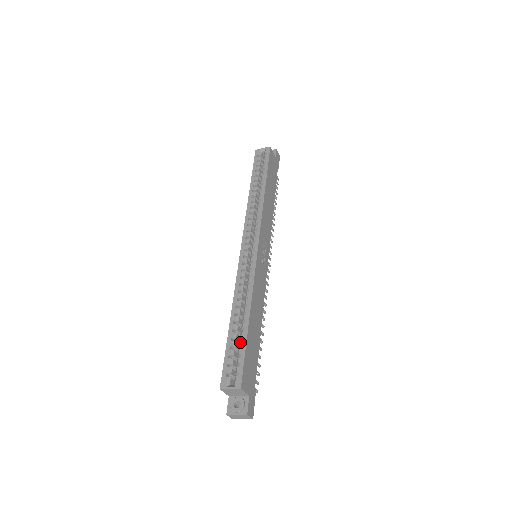
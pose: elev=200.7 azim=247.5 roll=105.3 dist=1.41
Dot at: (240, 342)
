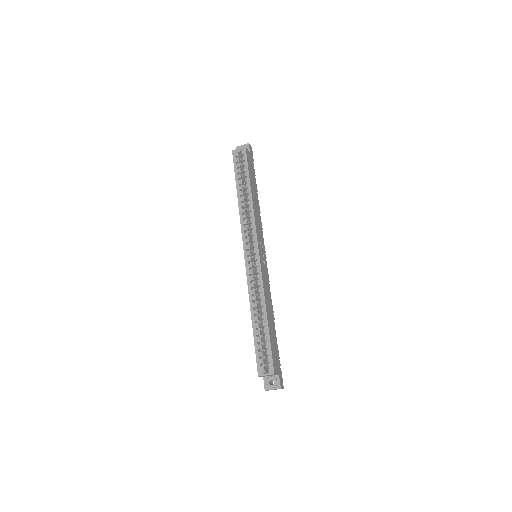
Dot at: (265, 338)
